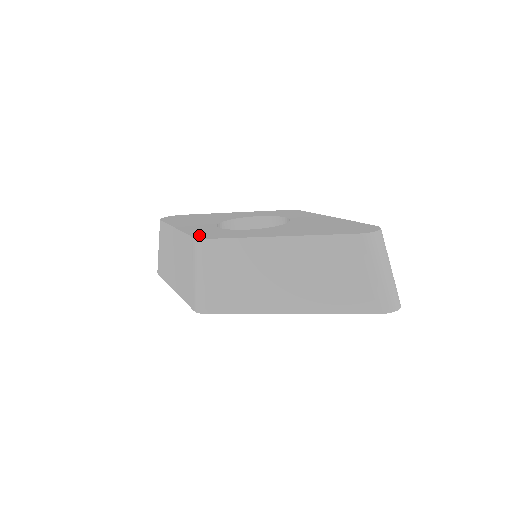
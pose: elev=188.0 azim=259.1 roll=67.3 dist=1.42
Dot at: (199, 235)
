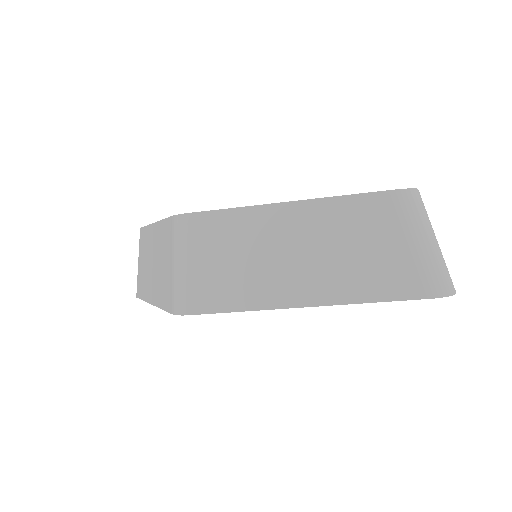
Dot at: occluded
